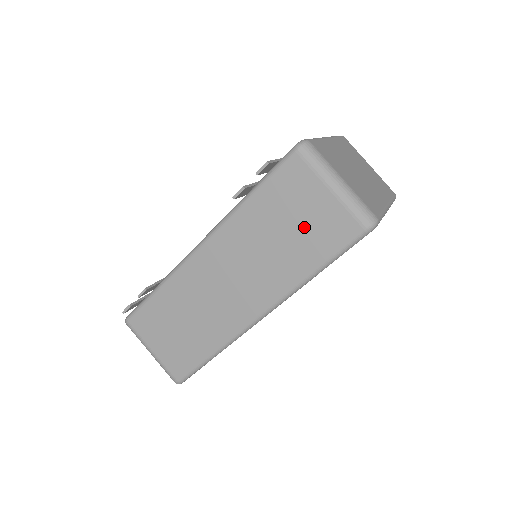
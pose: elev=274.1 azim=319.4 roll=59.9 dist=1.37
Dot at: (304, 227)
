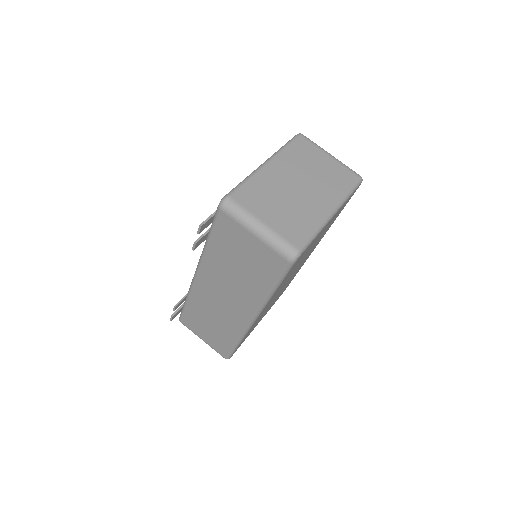
Dot at: (250, 261)
